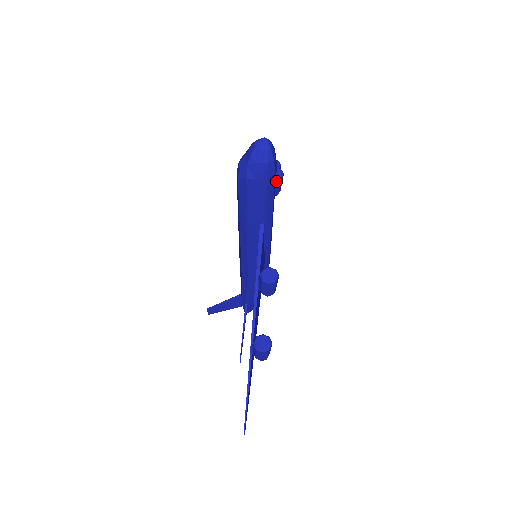
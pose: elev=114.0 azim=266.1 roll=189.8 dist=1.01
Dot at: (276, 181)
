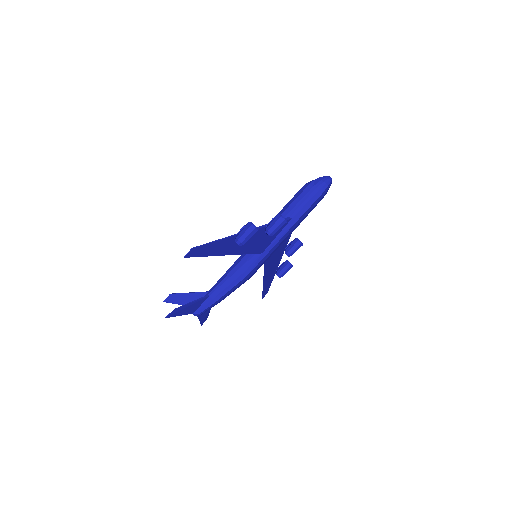
Dot at: (297, 242)
